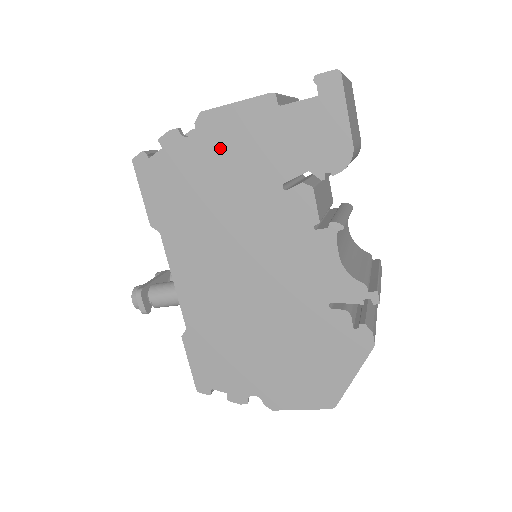
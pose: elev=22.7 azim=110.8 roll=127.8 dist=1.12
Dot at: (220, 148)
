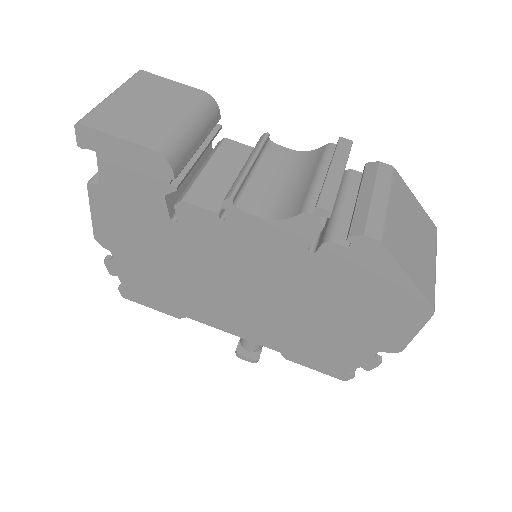
Dot at: (127, 243)
